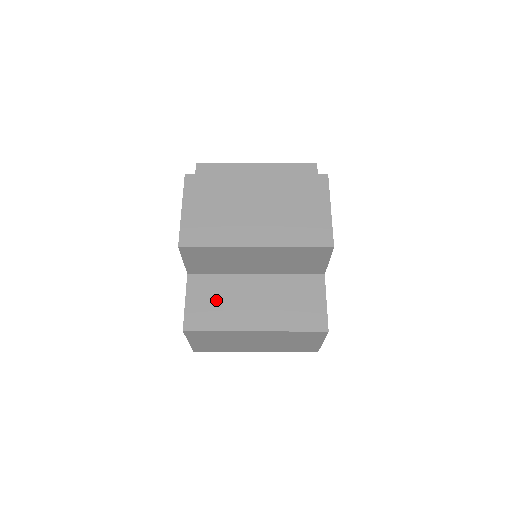
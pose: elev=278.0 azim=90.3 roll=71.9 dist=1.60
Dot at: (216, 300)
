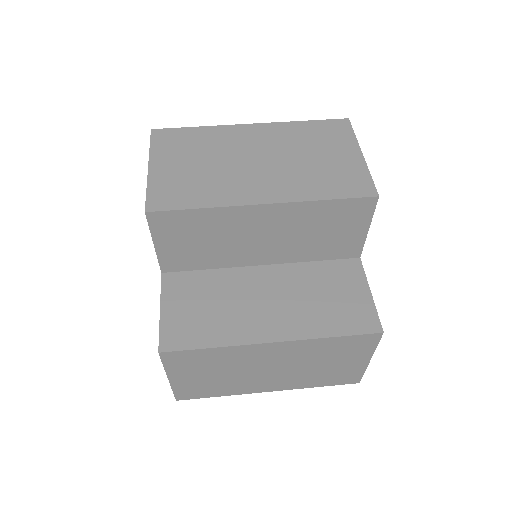
Dot at: (207, 304)
